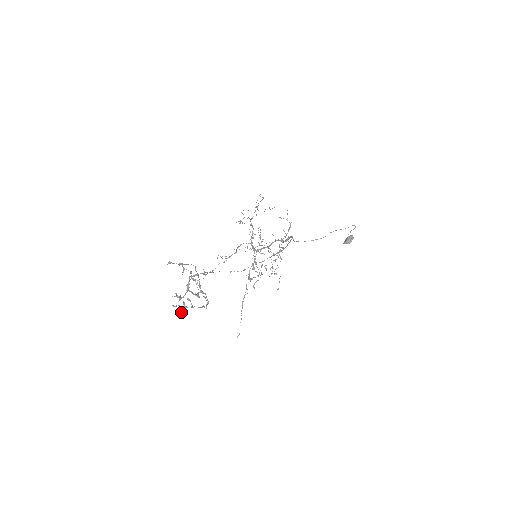
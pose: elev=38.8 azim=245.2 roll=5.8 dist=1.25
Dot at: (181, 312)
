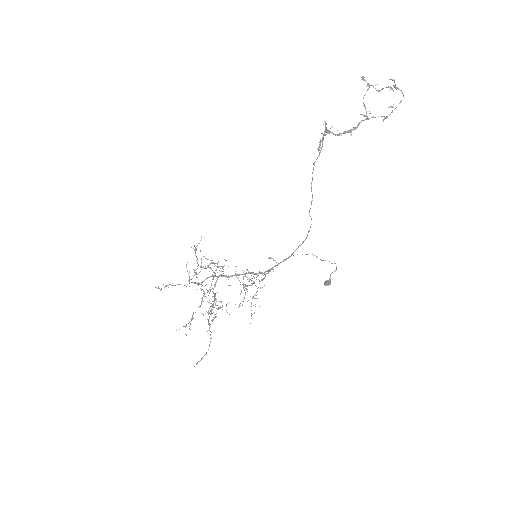
Dot at: (319, 144)
